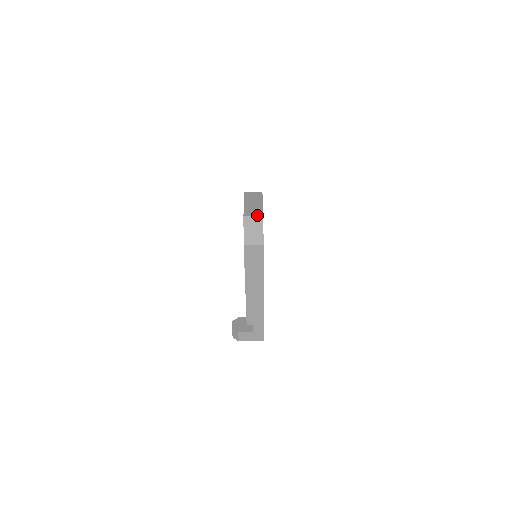
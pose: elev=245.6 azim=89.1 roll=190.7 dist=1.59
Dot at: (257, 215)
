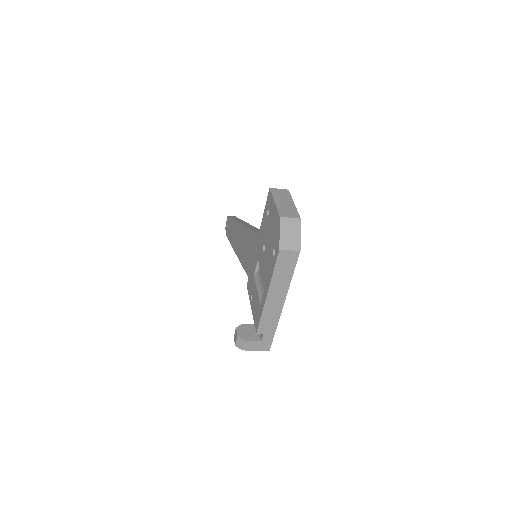
Dot at: (294, 217)
